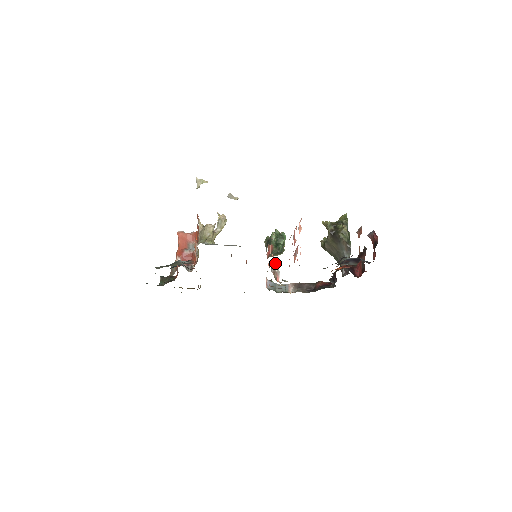
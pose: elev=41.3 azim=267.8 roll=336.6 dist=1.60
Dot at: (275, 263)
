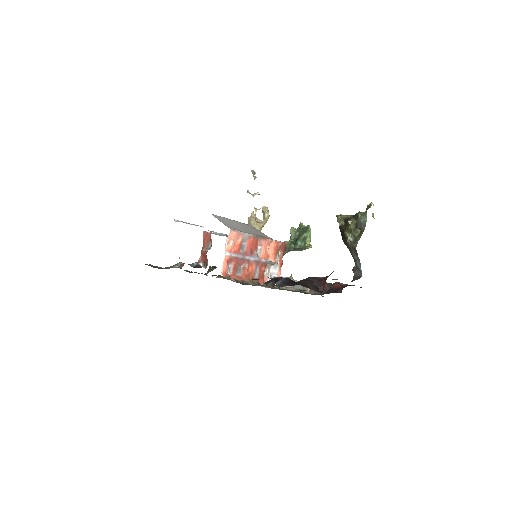
Dot at: occluded
